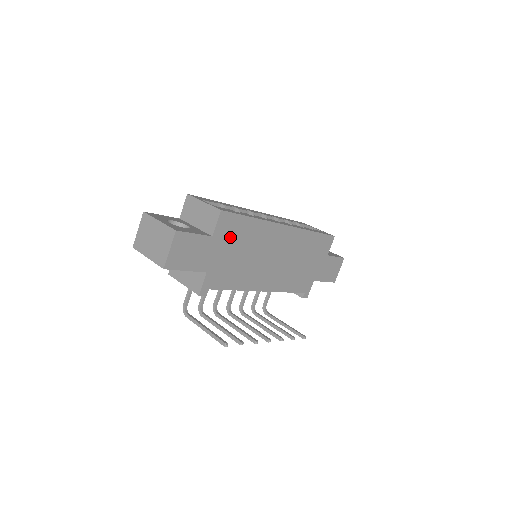
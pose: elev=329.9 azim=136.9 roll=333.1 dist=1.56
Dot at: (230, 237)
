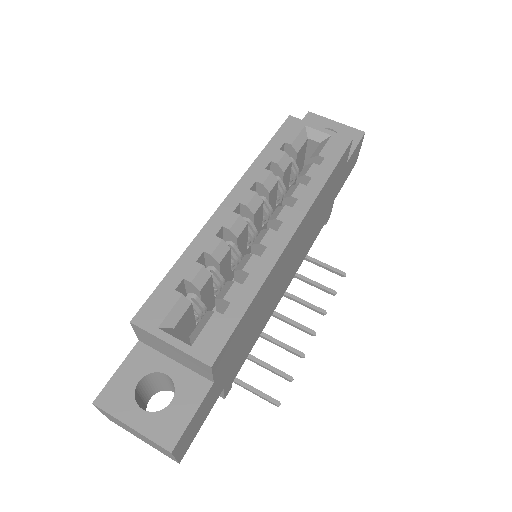
Dot at: (233, 348)
